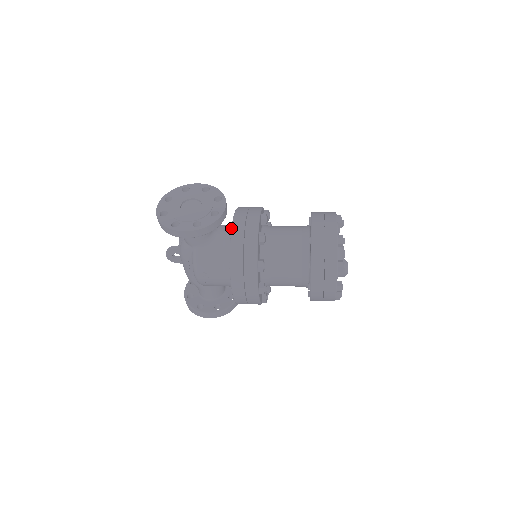
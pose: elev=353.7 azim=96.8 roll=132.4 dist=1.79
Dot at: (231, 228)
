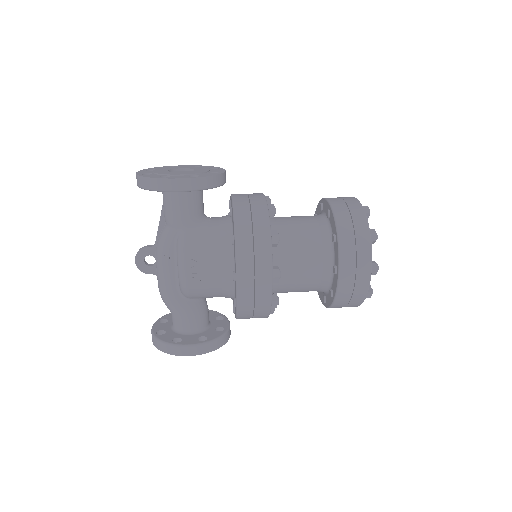
Dot at: (231, 199)
